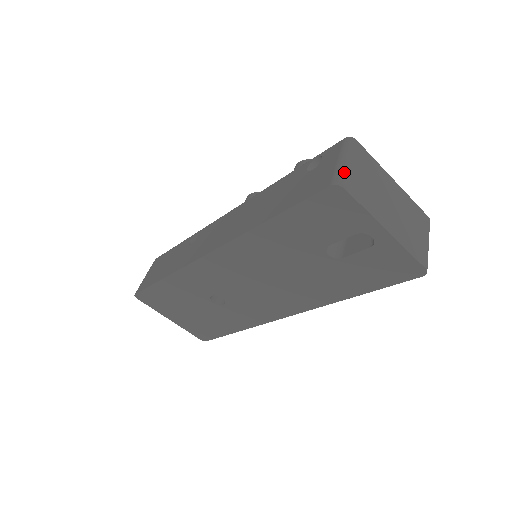
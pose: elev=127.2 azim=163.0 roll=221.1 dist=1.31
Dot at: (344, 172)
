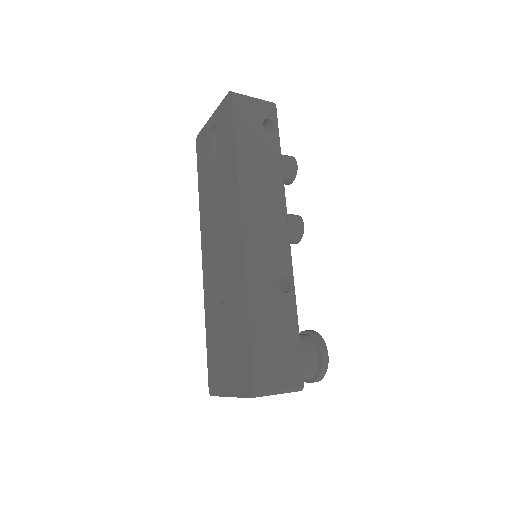
Dot at: occluded
